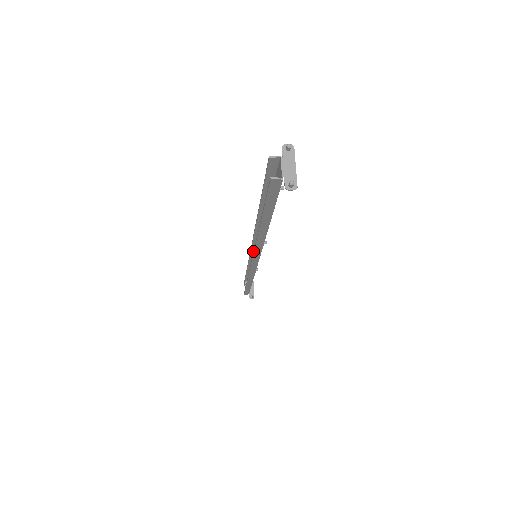
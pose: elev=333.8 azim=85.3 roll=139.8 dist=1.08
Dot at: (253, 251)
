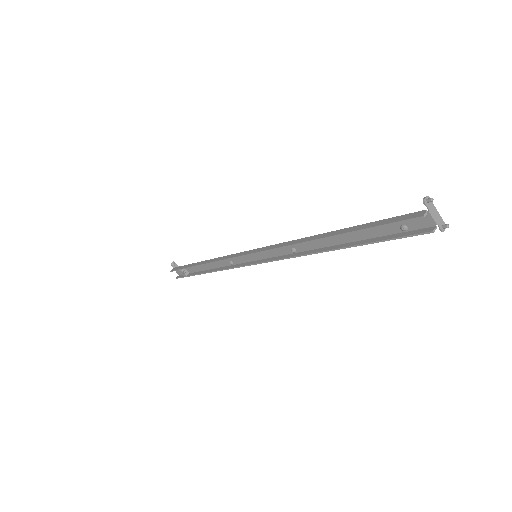
Dot at: (249, 253)
